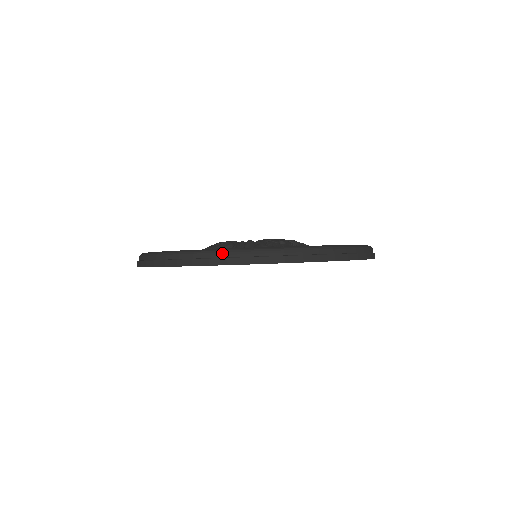
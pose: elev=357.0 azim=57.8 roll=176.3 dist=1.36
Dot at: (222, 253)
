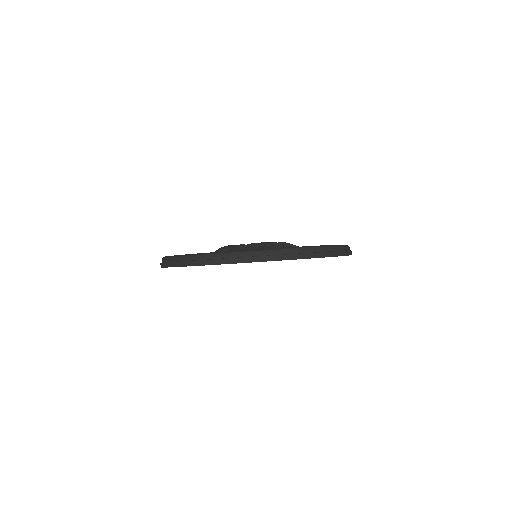
Dot at: (201, 256)
